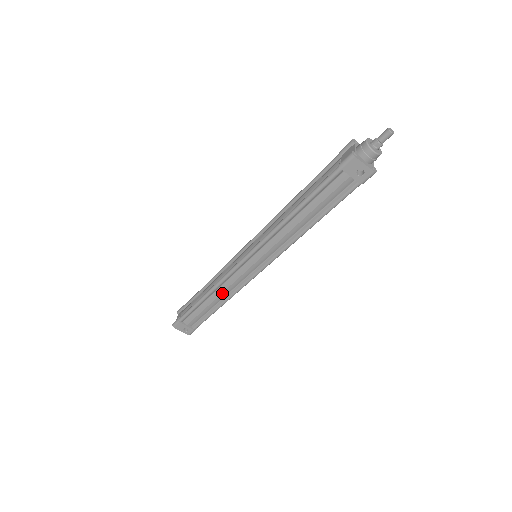
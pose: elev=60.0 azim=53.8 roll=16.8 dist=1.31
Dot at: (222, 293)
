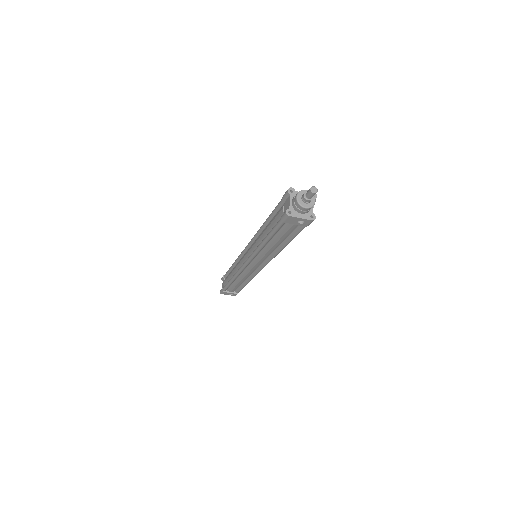
Dot at: (243, 278)
